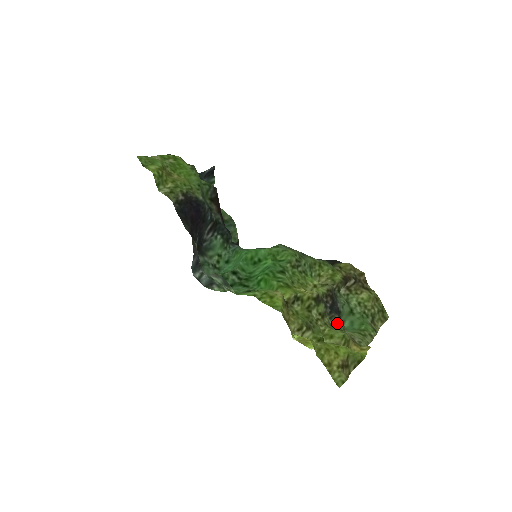
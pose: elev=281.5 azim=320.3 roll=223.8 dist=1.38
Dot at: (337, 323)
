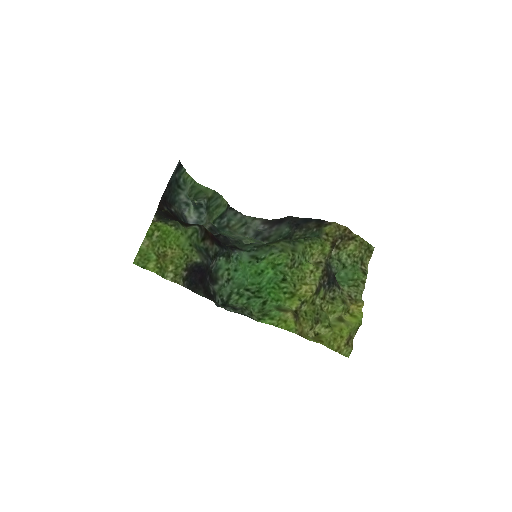
Dot at: (336, 293)
